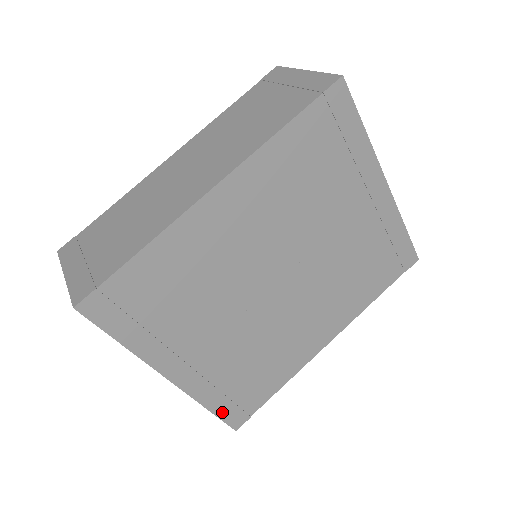
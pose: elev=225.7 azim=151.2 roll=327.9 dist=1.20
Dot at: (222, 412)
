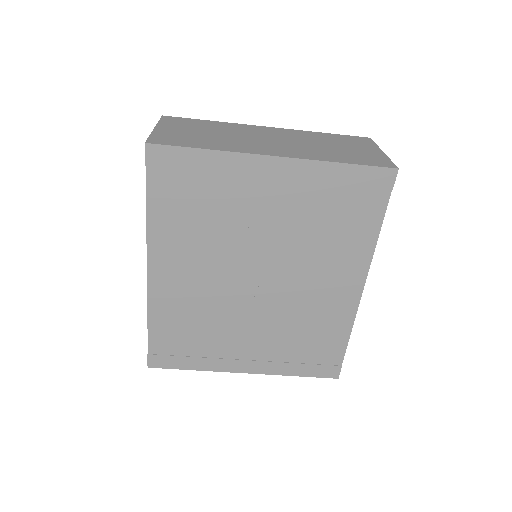
Dot at: (310, 373)
